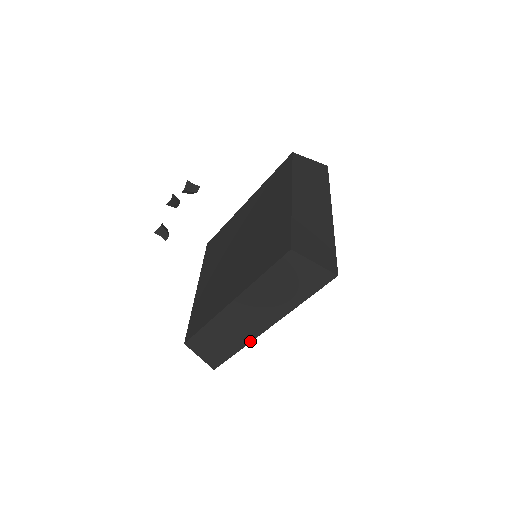
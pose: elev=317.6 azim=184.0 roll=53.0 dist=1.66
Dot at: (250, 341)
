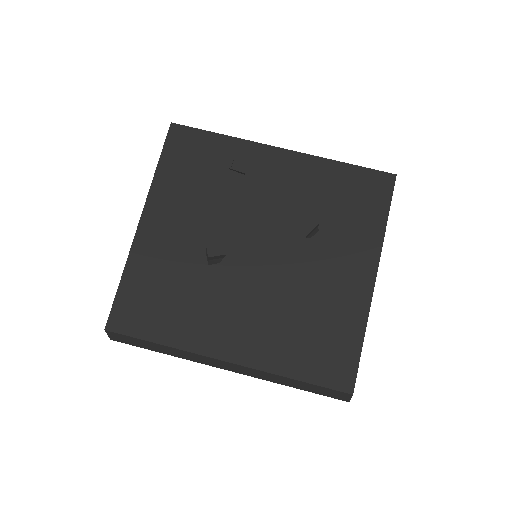
Dot at: (193, 361)
